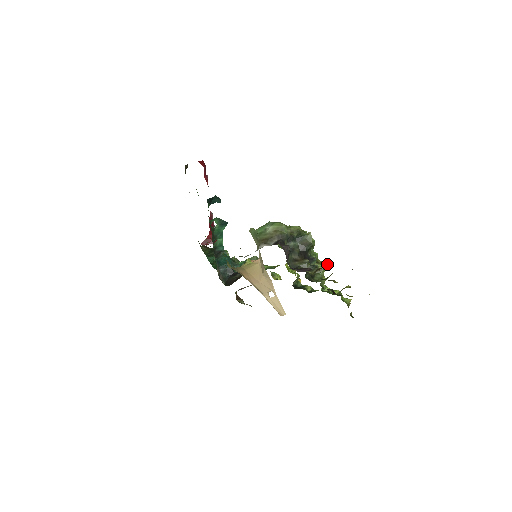
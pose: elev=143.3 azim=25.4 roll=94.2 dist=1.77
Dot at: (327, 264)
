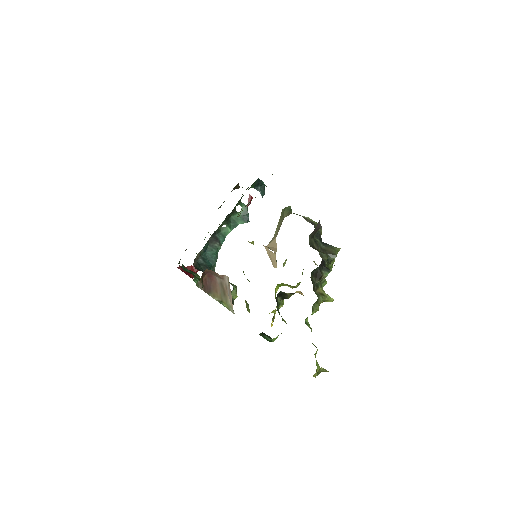
Dot at: (330, 297)
